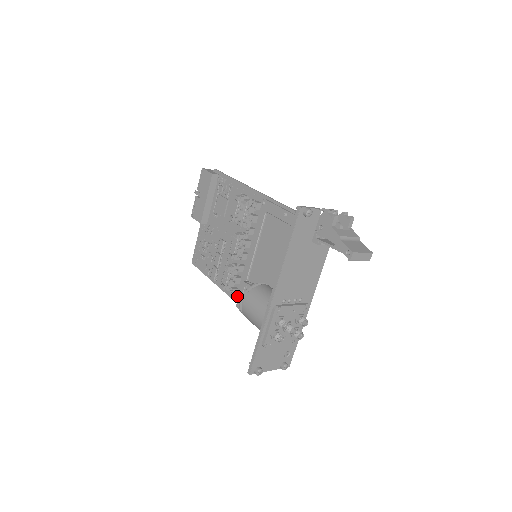
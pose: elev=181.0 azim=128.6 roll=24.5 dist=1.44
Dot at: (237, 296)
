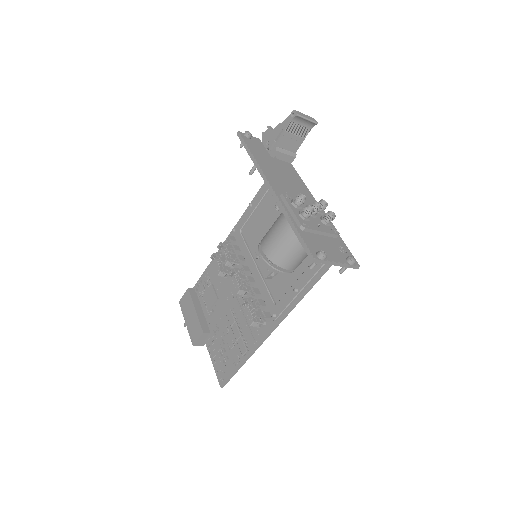
Dot at: (272, 314)
